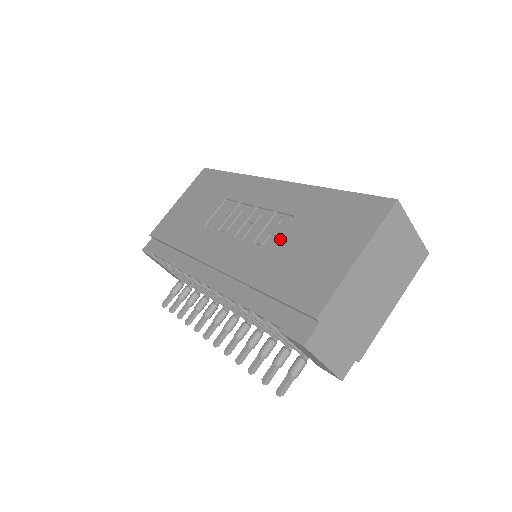
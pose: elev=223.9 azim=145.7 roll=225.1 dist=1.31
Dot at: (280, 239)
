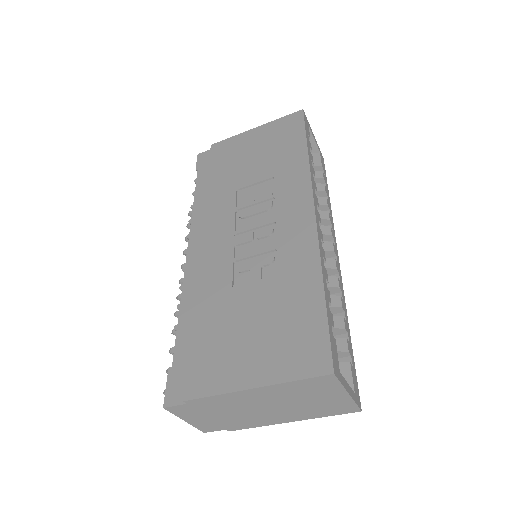
Dot at: (247, 286)
